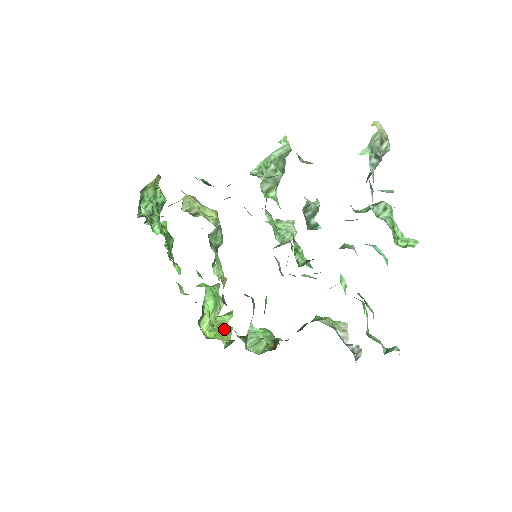
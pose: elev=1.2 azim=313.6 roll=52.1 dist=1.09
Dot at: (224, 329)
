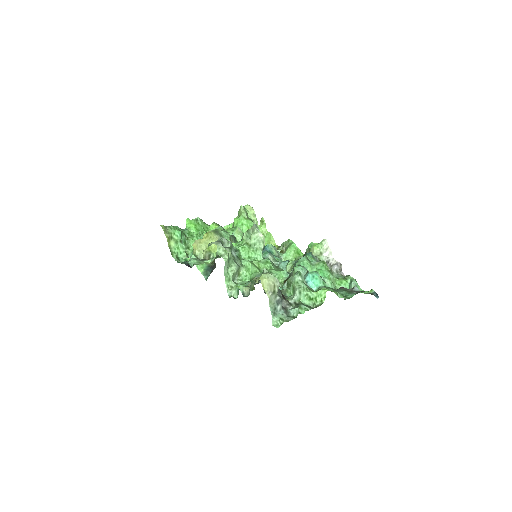
Dot at: (268, 239)
